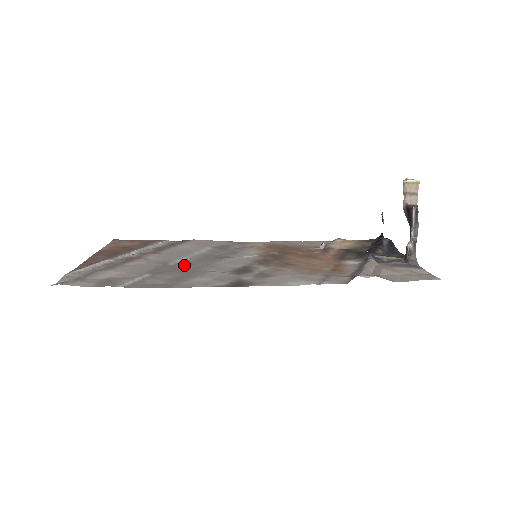
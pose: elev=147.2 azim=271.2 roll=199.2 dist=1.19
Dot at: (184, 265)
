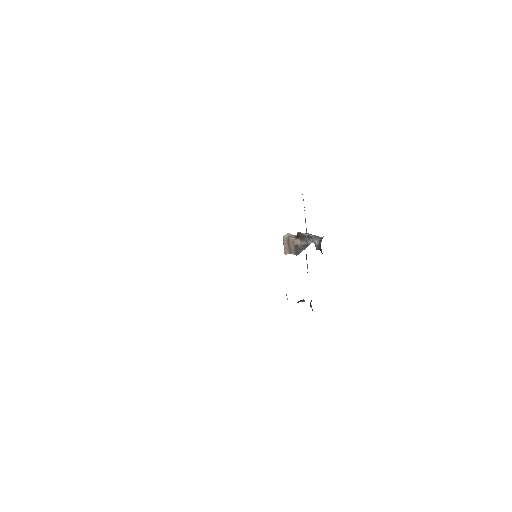
Dot at: occluded
